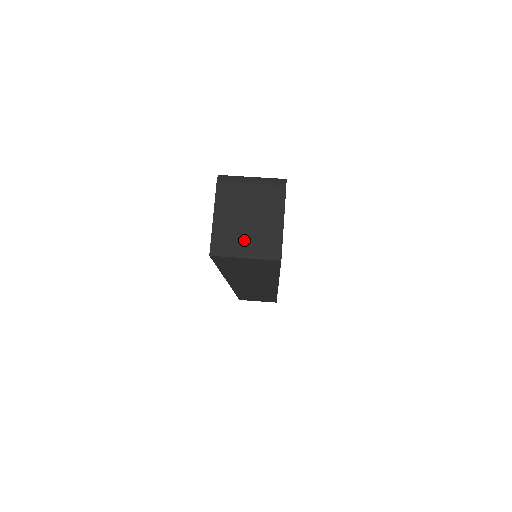
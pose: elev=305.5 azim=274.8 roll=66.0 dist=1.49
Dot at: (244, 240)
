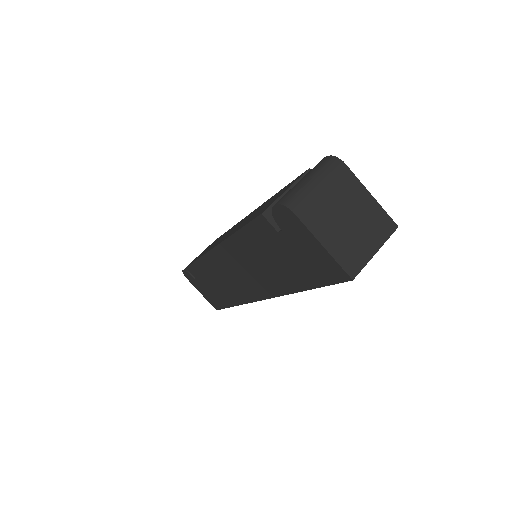
Dot at: (362, 239)
